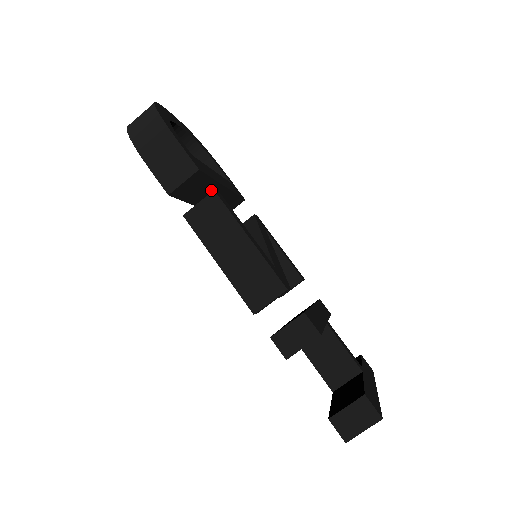
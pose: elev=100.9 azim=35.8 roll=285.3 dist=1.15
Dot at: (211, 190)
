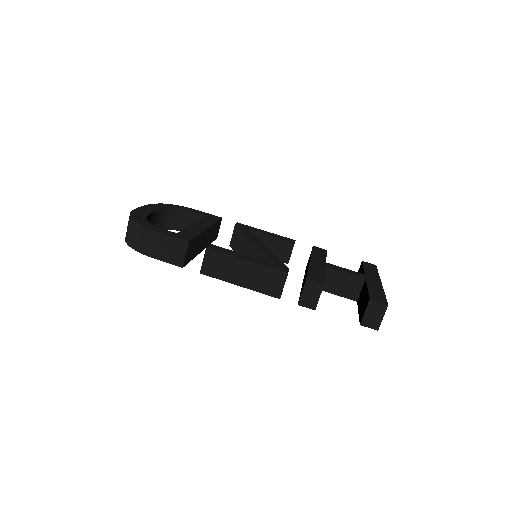
Dot at: (201, 239)
